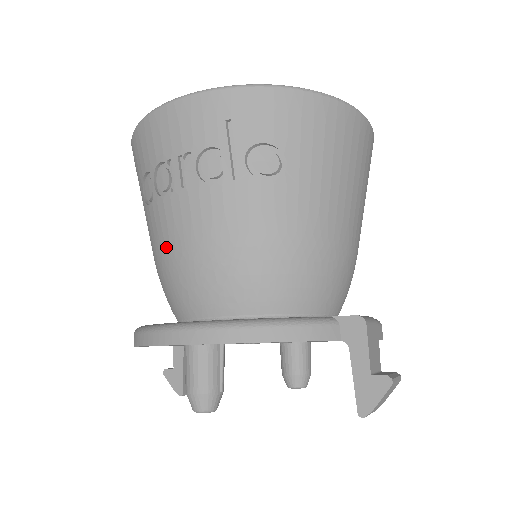
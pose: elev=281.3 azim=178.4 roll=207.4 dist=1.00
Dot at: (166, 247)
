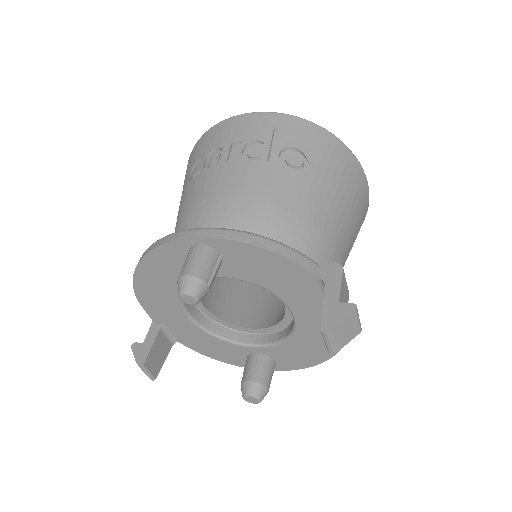
Dot at: (197, 200)
